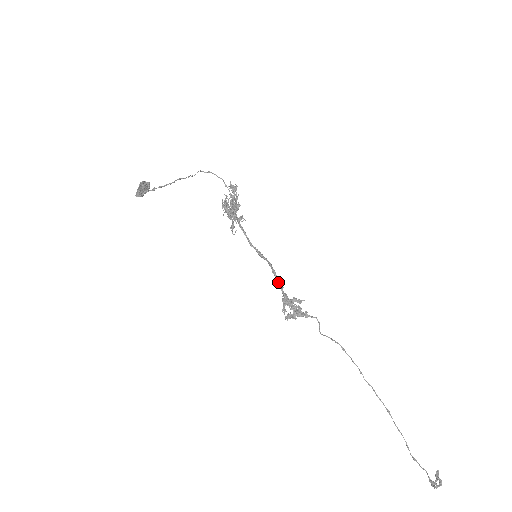
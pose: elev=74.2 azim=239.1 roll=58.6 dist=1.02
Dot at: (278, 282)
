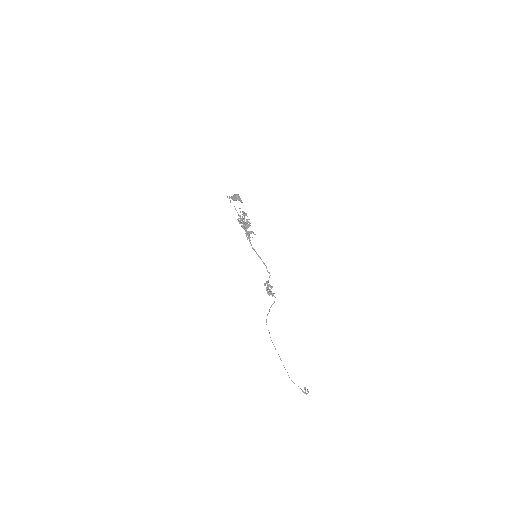
Dot at: (269, 273)
